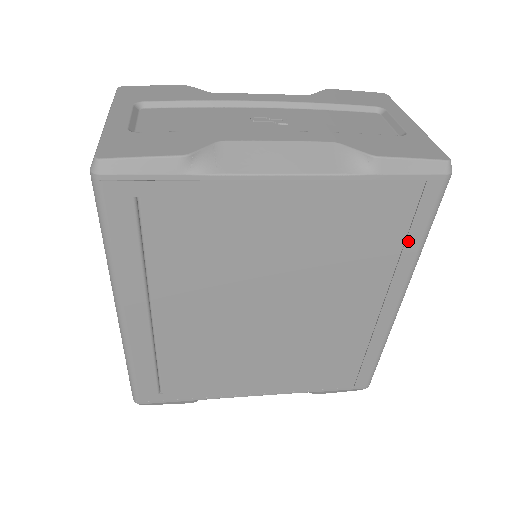
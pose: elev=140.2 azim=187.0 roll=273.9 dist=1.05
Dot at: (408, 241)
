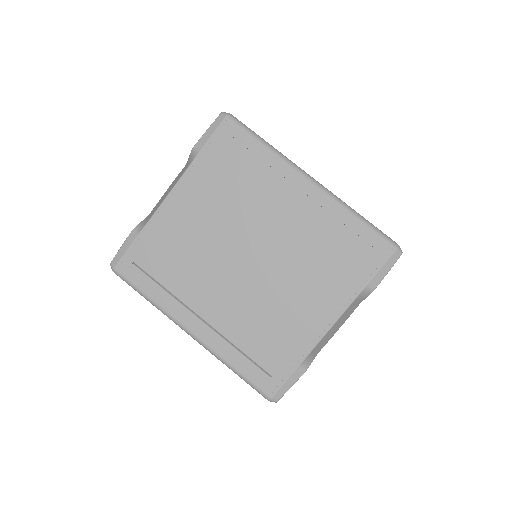
Dot at: (257, 154)
